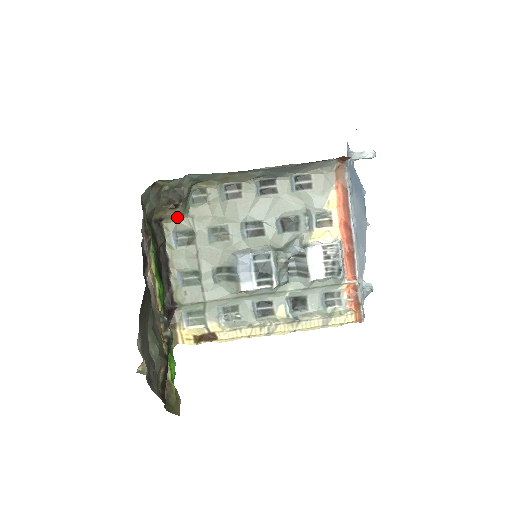
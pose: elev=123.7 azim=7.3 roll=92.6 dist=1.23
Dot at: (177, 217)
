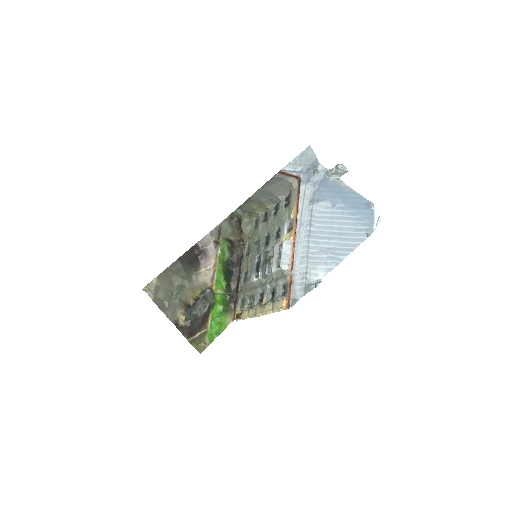
Dot at: (247, 238)
